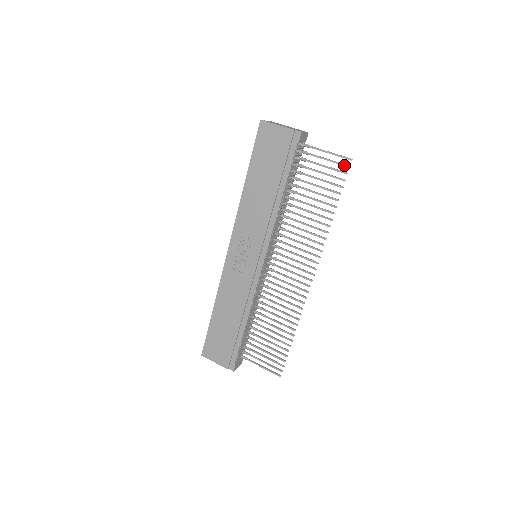
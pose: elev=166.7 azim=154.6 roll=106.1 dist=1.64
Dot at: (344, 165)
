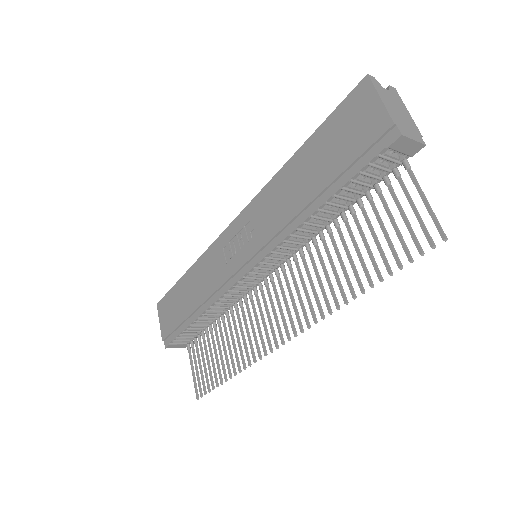
Dot at: (428, 238)
